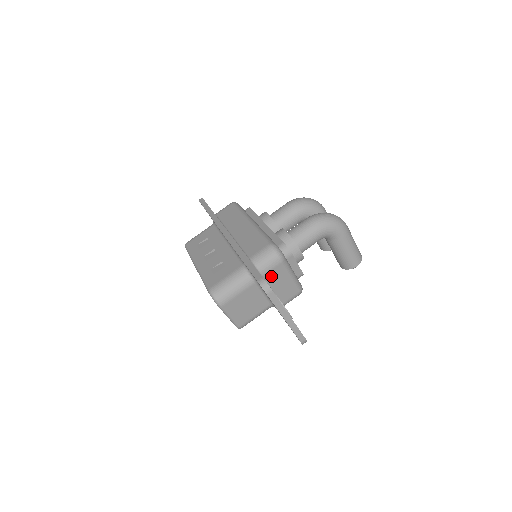
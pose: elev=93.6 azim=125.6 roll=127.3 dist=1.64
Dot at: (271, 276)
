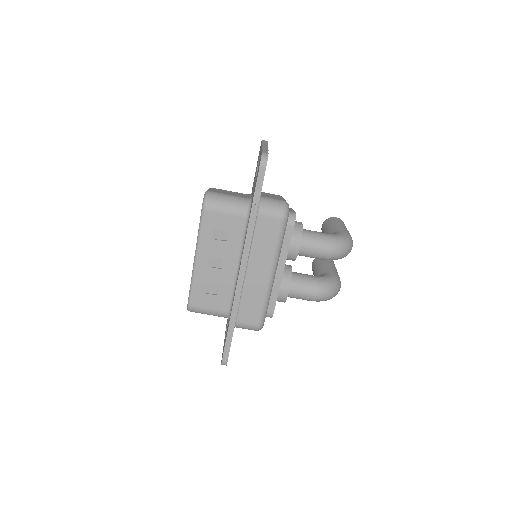
Dot at: occluded
